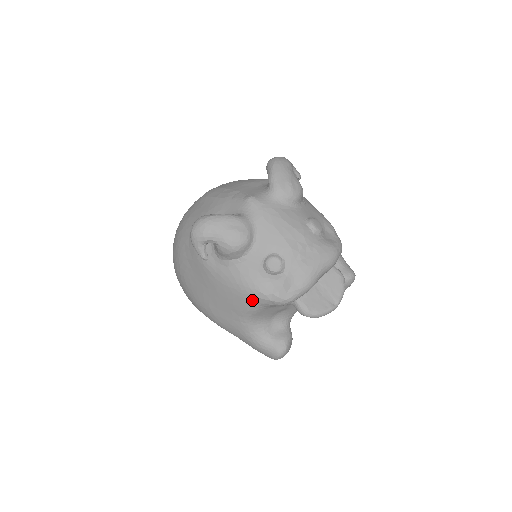
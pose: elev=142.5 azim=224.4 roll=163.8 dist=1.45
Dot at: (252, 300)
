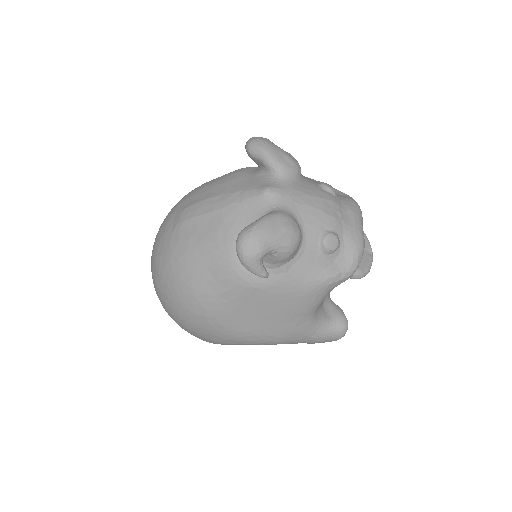
Dot at: (321, 291)
